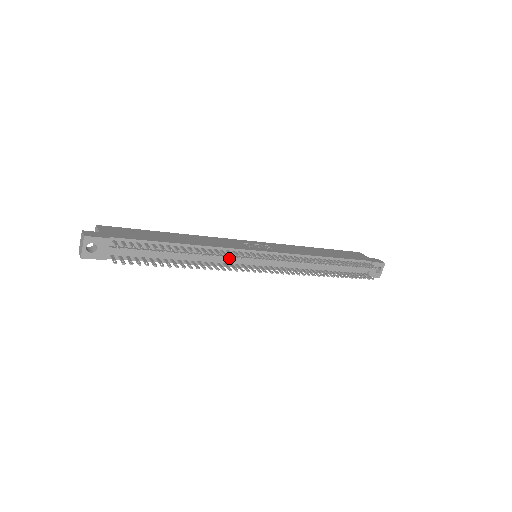
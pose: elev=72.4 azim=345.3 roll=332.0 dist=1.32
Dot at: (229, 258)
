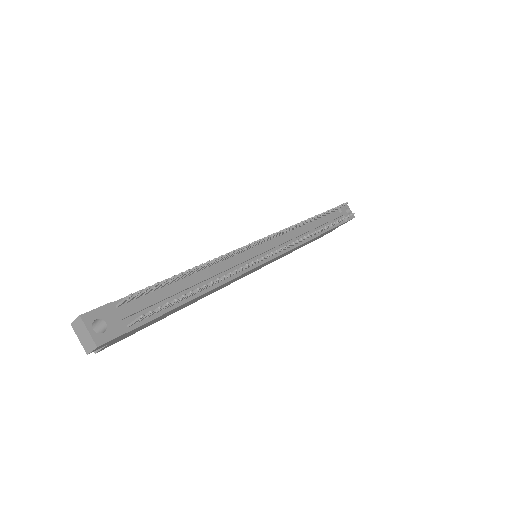
Dot at: (239, 261)
